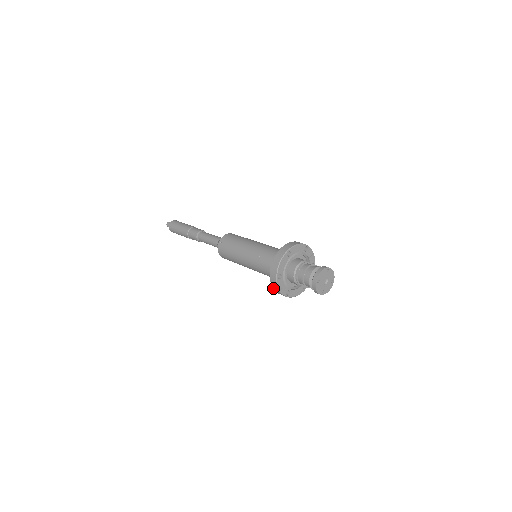
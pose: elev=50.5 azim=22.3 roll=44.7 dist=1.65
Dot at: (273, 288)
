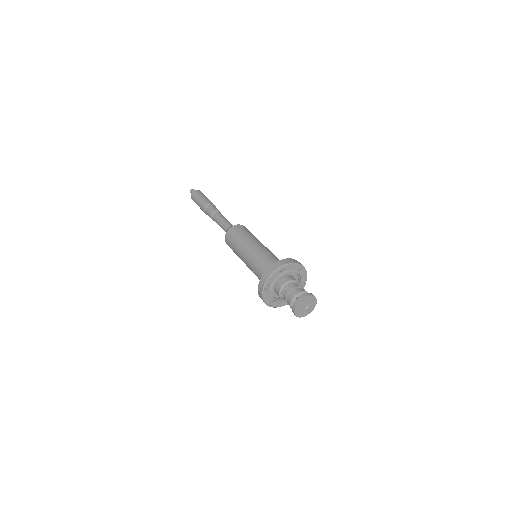
Dot at: occluded
